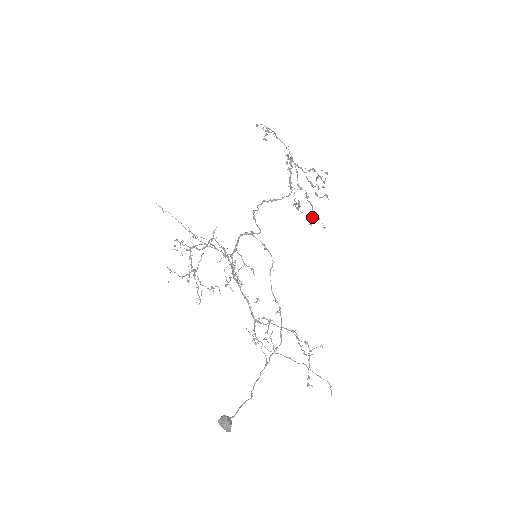
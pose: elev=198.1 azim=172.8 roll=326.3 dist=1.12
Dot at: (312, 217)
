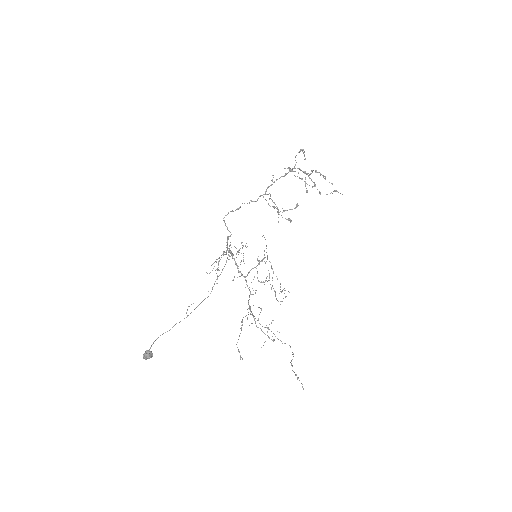
Dot at: (281, 215)
